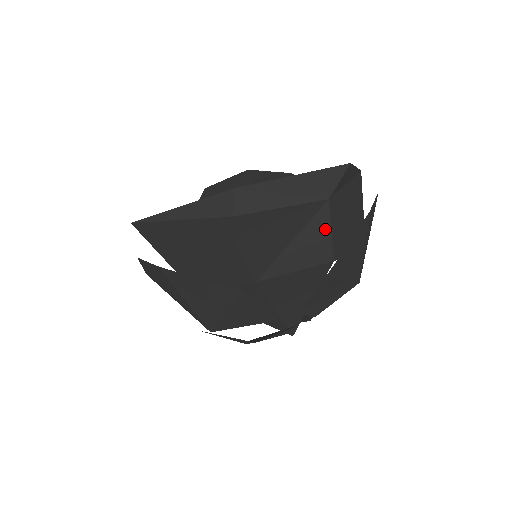
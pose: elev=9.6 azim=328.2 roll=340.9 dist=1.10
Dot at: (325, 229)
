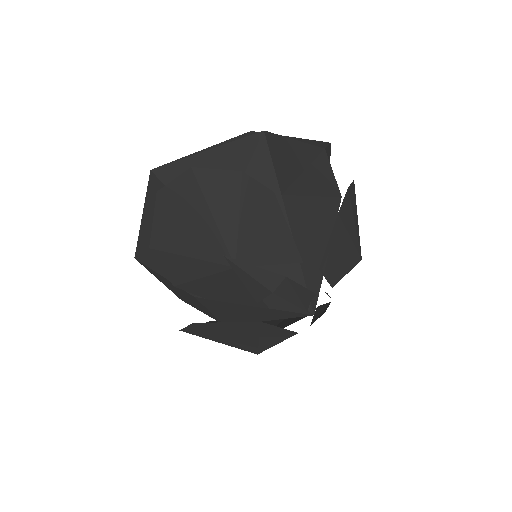
Dot at: (328, 169)
